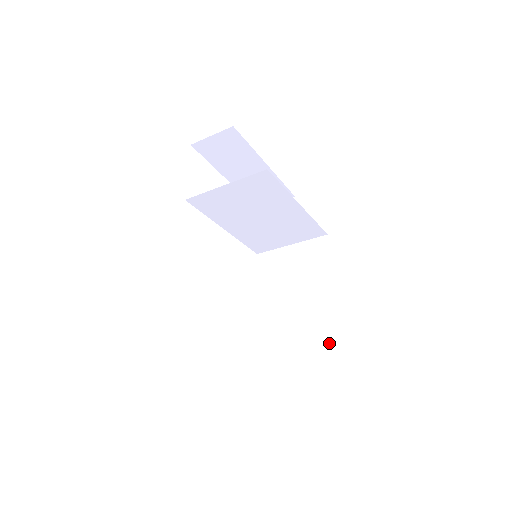
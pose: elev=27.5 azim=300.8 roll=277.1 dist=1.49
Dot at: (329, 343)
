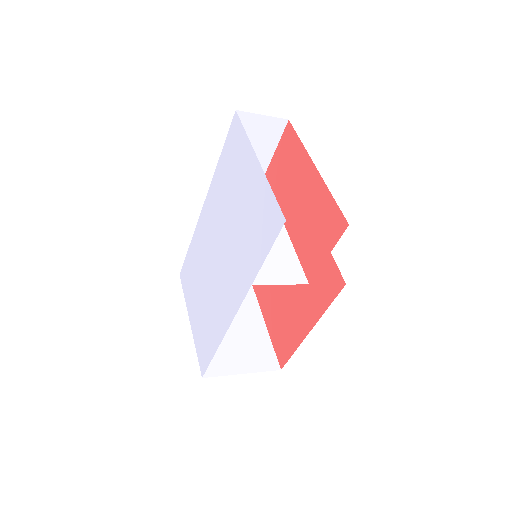
Dot at: occluded
